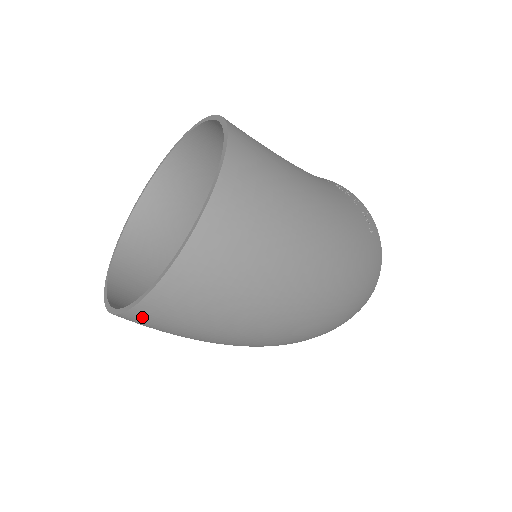
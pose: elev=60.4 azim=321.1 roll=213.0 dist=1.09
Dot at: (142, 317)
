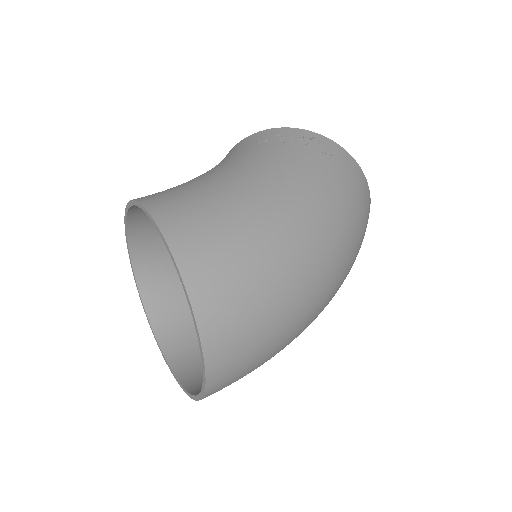
Dot at: occluded
